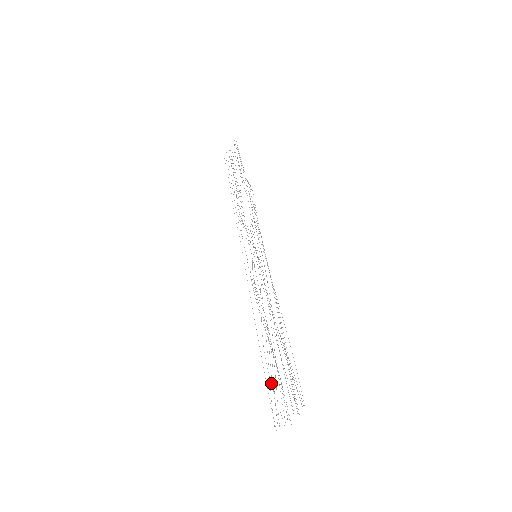
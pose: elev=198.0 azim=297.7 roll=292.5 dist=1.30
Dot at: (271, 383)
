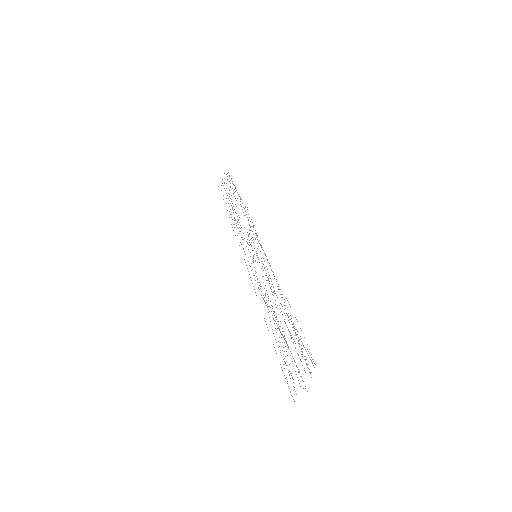
Dot at: occluded
